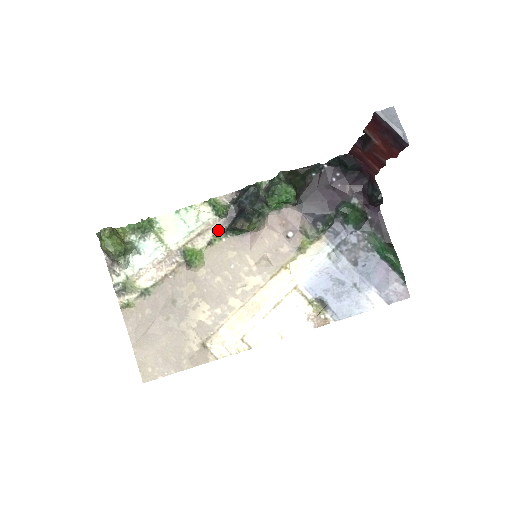
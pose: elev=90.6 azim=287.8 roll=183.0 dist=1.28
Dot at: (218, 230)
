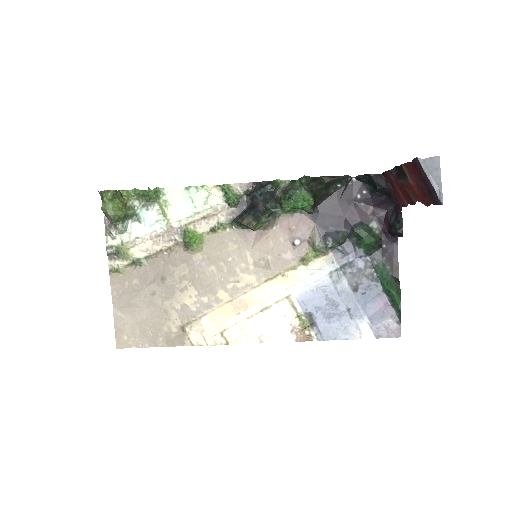
Dot at: (224, 218)
